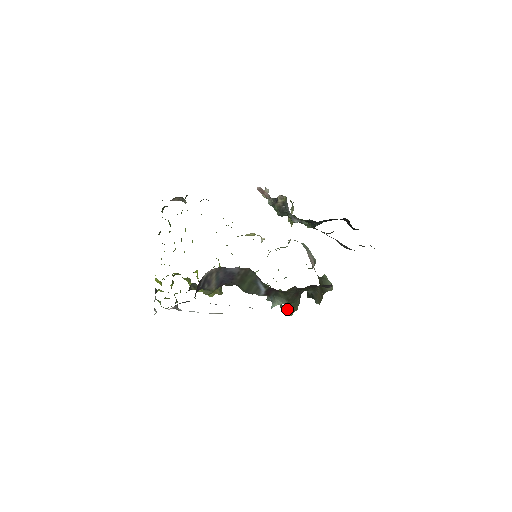
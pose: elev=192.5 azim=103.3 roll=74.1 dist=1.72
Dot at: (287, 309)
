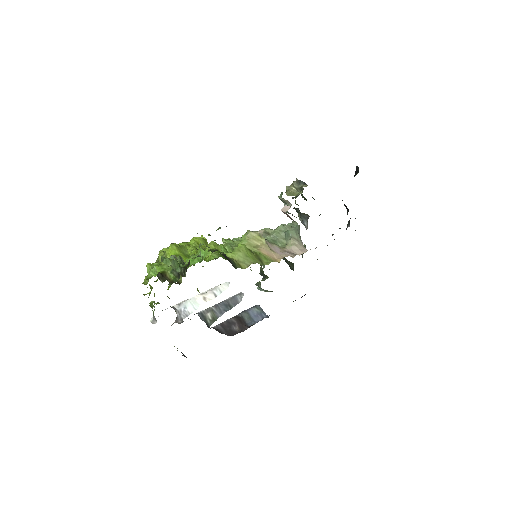
Dot at: occluded
